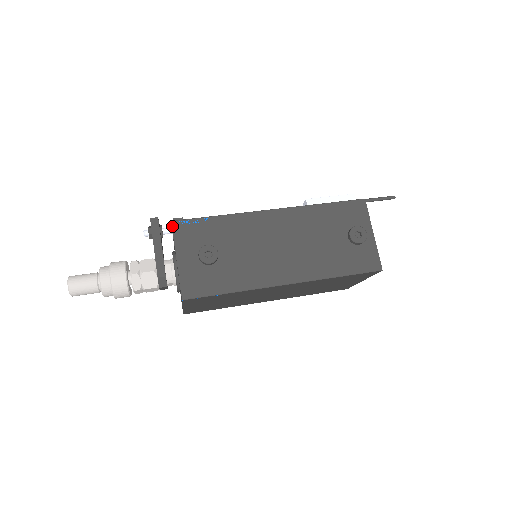
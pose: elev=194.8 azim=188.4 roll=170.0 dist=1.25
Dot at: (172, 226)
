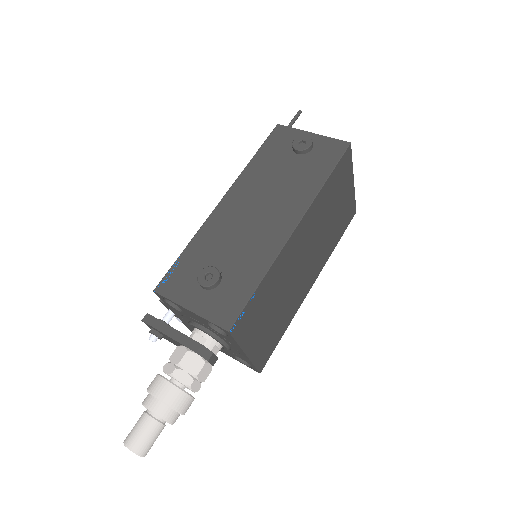
Dot at: (158, 293)
